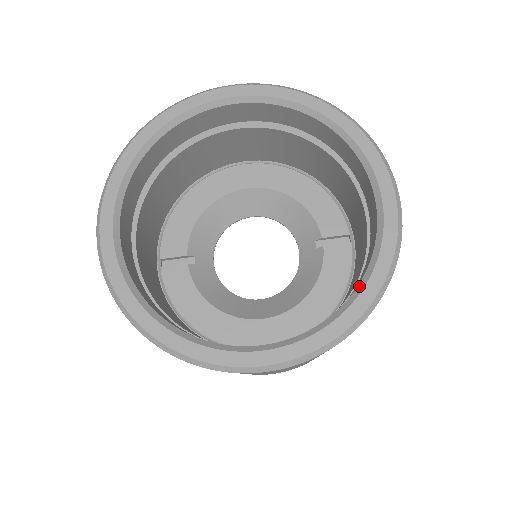
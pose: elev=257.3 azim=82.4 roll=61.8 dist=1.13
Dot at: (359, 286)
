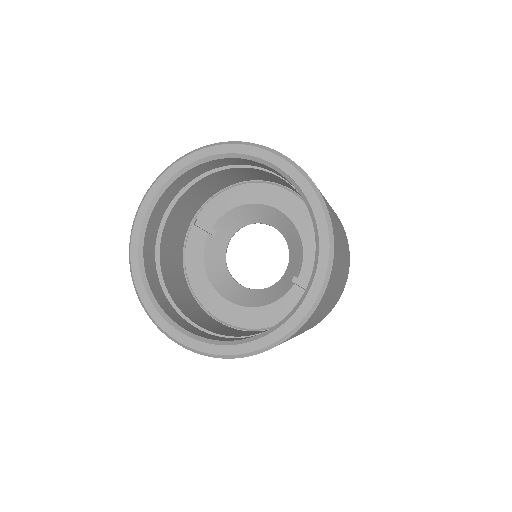
Dot at: (252, 338)
